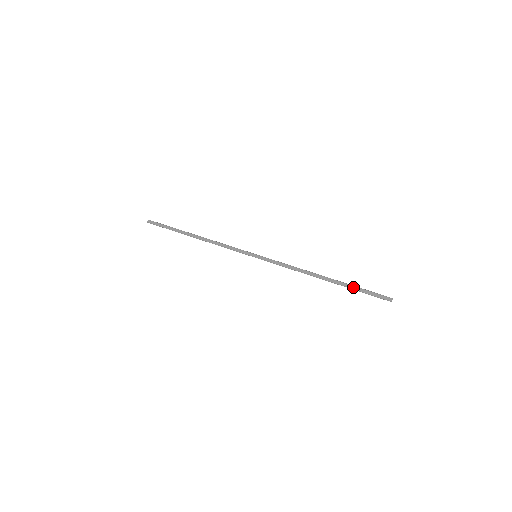
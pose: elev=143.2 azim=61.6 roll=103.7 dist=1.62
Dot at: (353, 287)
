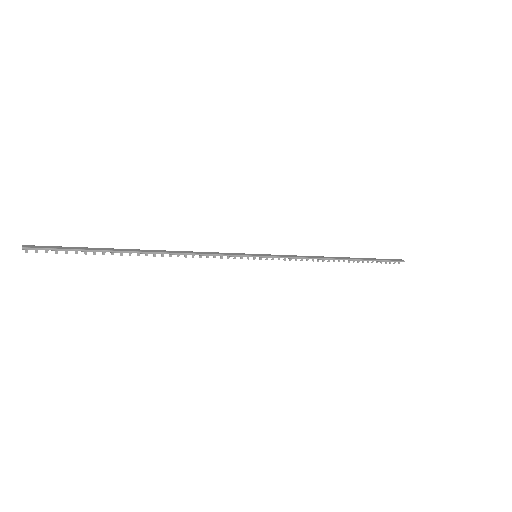
Dot at: (371, 259)
